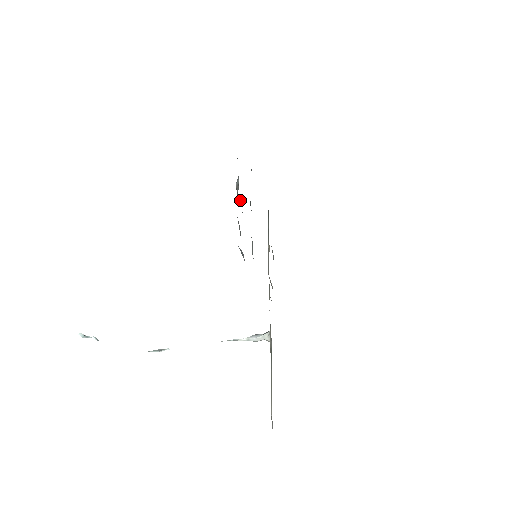
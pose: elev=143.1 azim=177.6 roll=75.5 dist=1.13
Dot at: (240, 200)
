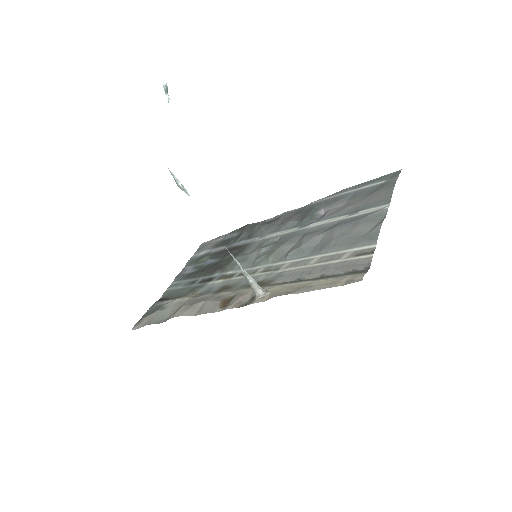
Dot at: (263, 228)
